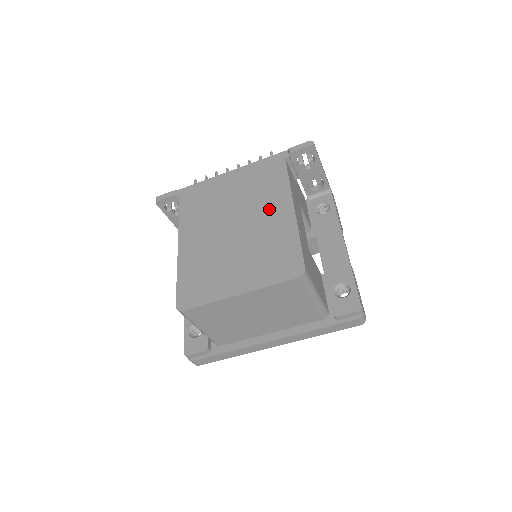
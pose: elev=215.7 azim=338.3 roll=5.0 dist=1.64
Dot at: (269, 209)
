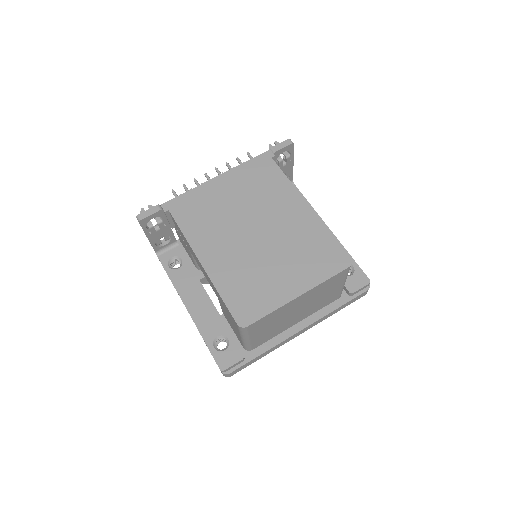
Dot at: (284, 210)
